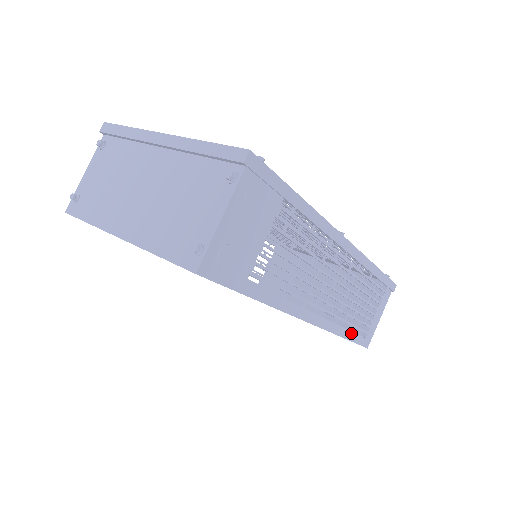
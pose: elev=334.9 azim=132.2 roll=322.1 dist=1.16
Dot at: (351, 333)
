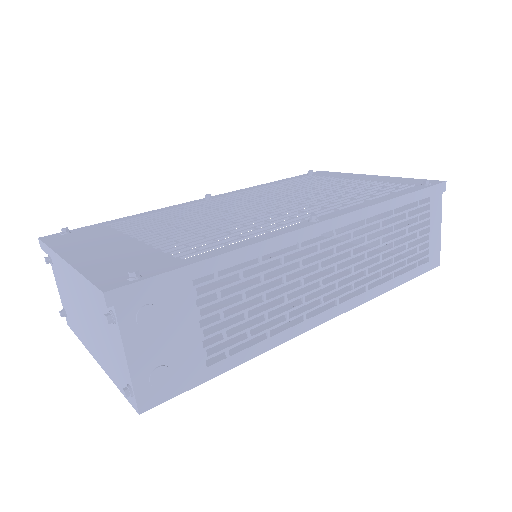
Dot at: (401, 277)
